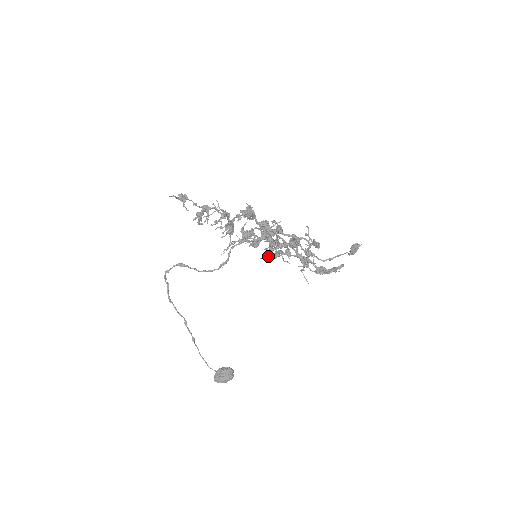
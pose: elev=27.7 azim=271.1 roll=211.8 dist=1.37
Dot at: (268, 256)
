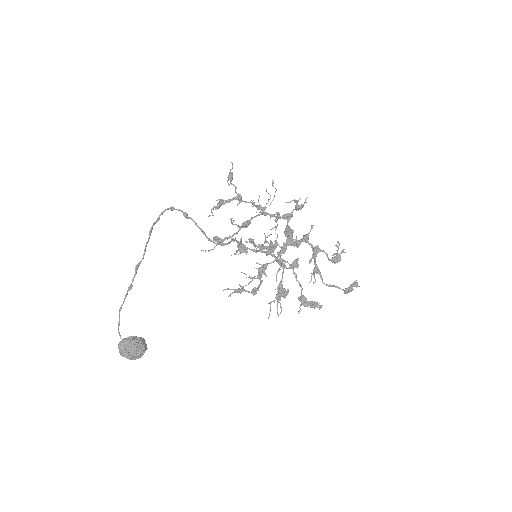
Dot at: (274, 257)
